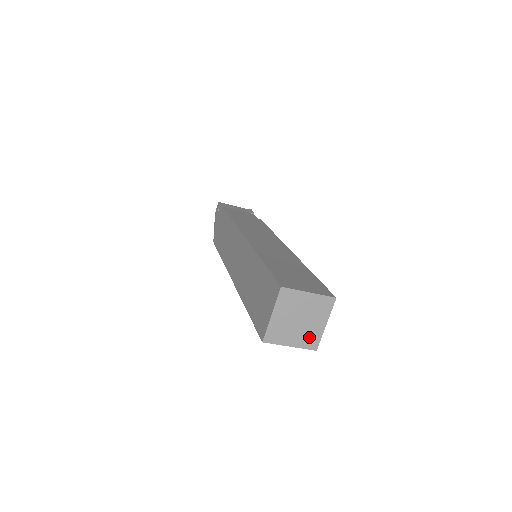
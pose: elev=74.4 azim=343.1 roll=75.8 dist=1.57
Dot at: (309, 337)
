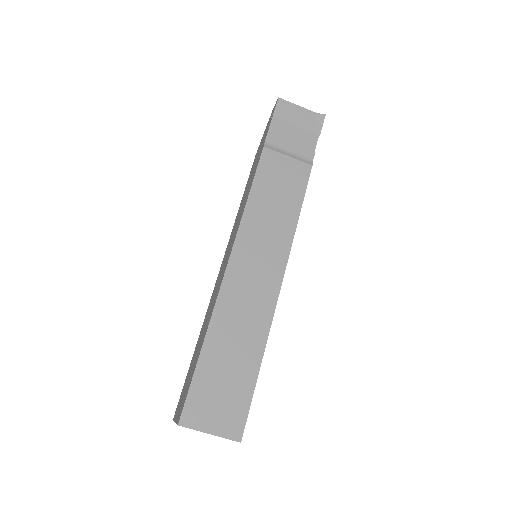
Dot at: occluded
